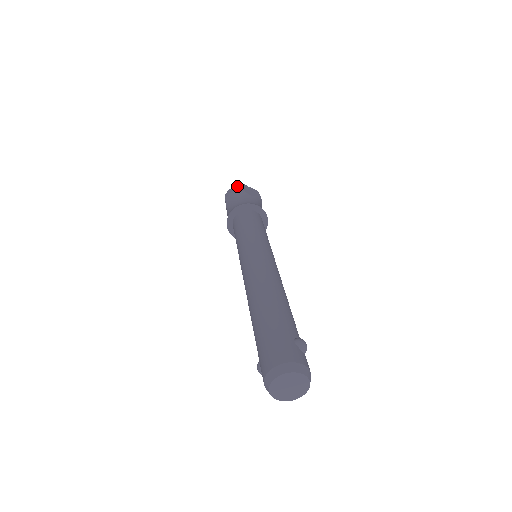
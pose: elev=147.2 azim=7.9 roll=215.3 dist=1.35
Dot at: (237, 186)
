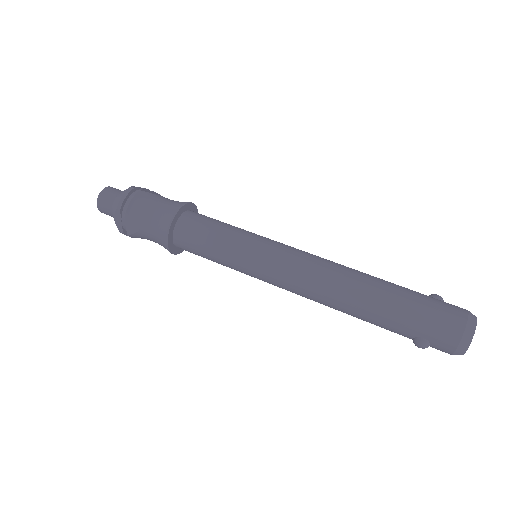
Dot at: (131, 190)
